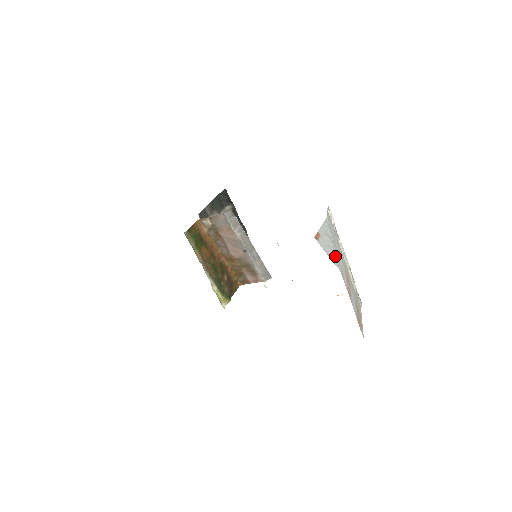
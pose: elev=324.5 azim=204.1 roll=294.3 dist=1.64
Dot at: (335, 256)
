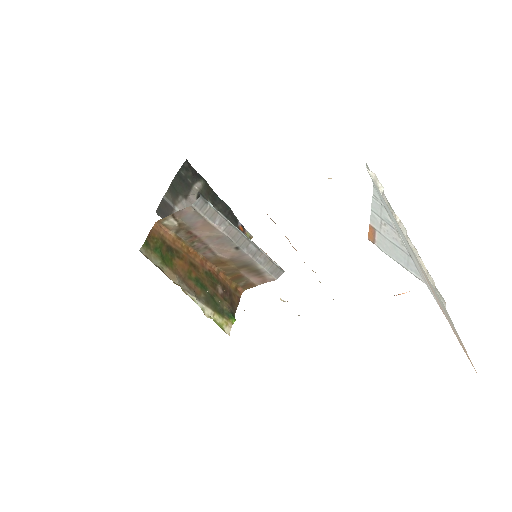
Dot at: (410, 260)
